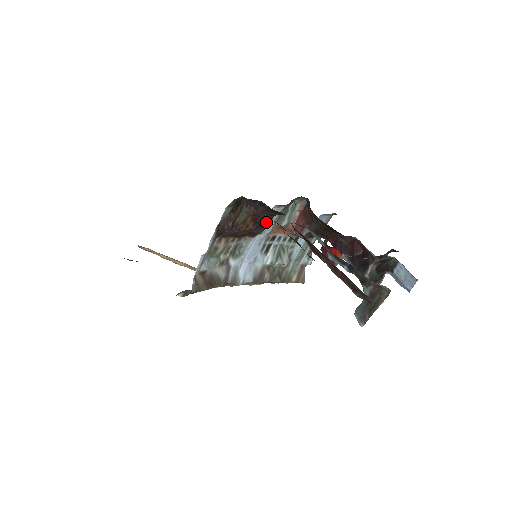
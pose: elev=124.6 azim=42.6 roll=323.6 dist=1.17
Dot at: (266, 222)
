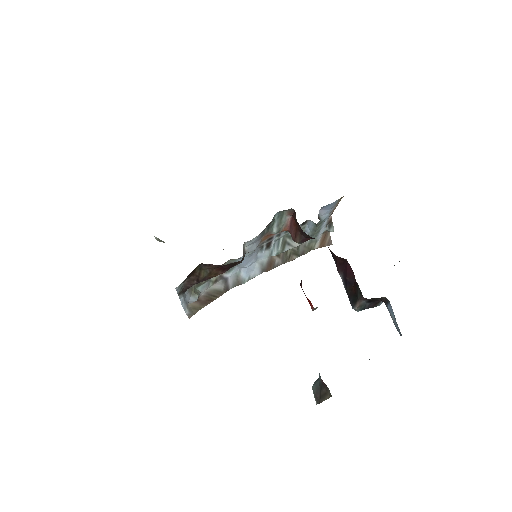
Dot at: (237, 263)
